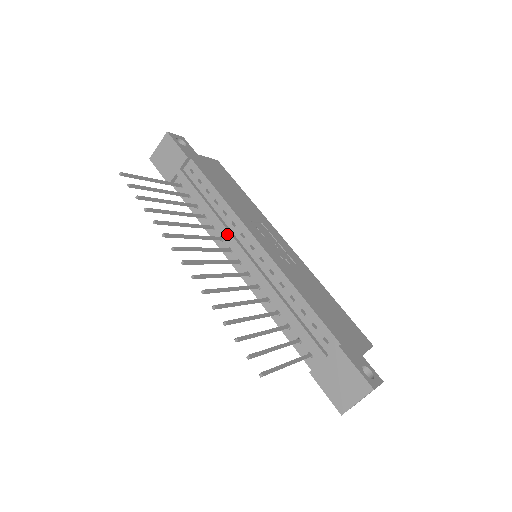
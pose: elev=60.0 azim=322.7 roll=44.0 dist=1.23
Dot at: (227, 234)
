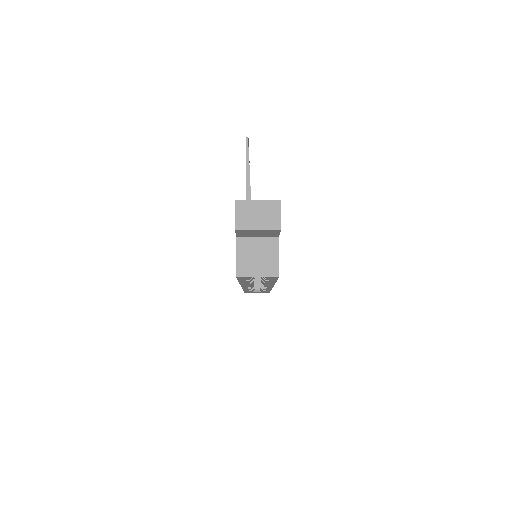
Dot at: occluded
